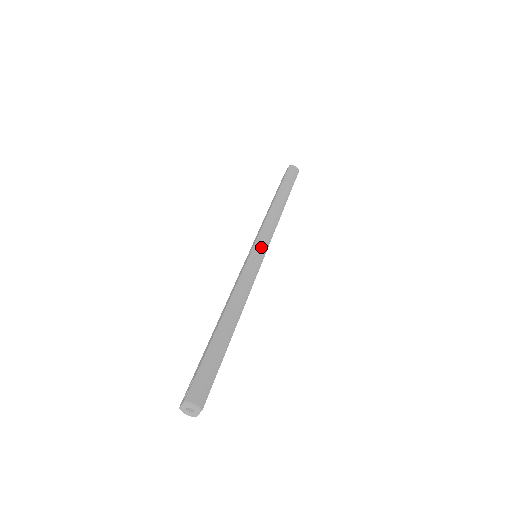
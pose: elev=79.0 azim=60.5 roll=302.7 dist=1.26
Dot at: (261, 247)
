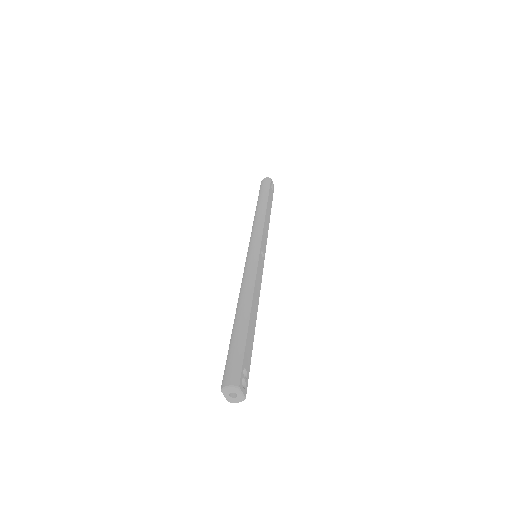
Dot at: (253, 246)
